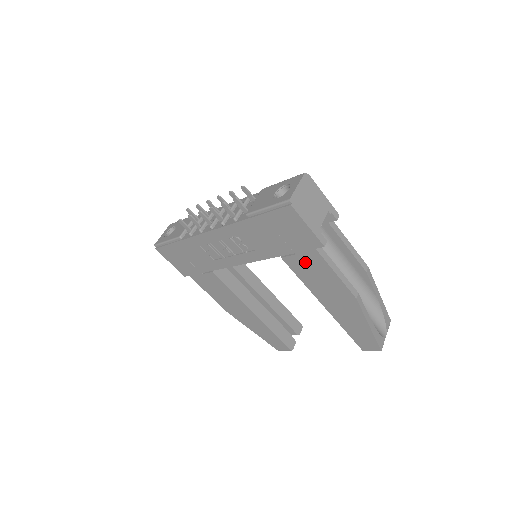
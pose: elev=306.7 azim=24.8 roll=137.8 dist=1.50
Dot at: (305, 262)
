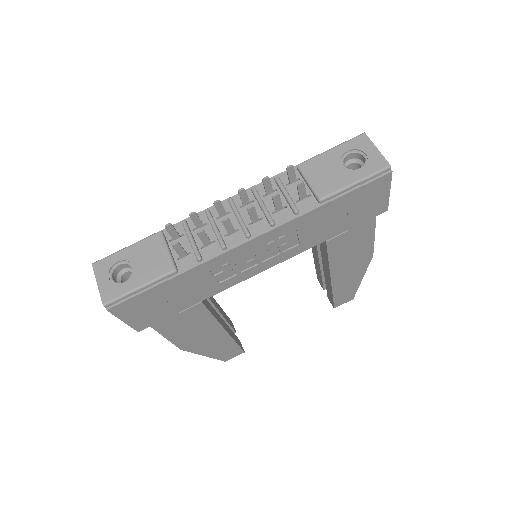
Dot at: (351, 236)
